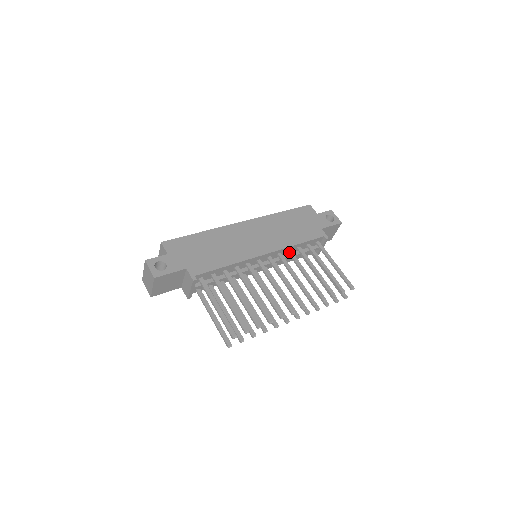
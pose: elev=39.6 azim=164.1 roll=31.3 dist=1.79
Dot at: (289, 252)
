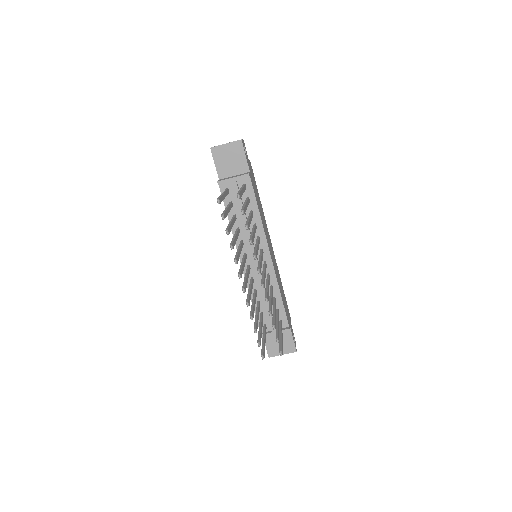
Dot at: (272, 286)
